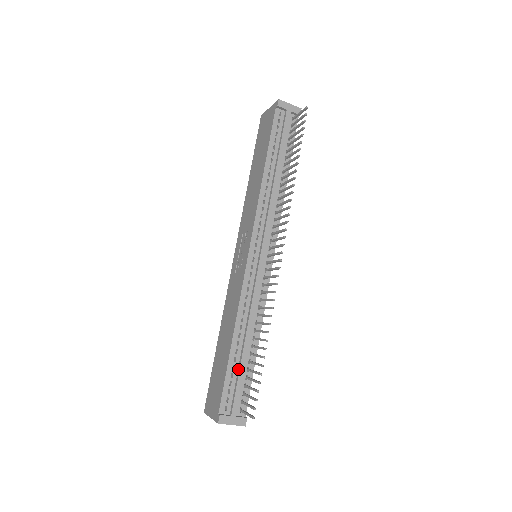
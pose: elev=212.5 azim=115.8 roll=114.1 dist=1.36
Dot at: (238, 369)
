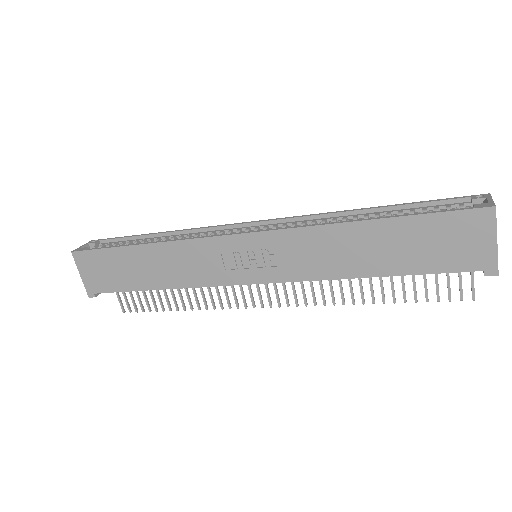
Dot at: occluded
